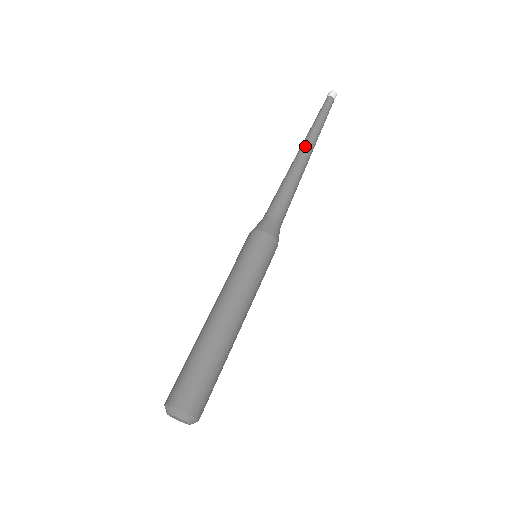
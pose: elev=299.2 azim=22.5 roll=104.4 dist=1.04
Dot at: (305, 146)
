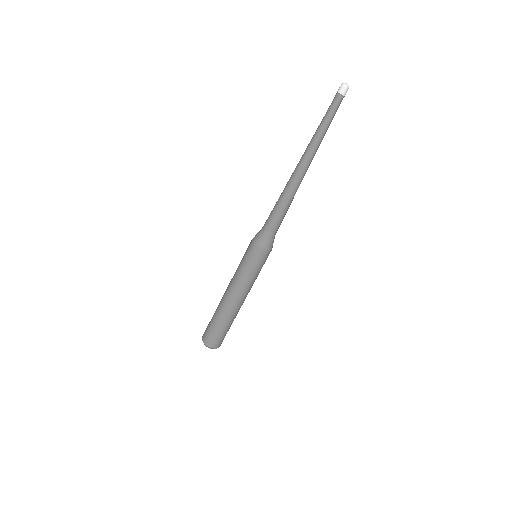
Dot at: (303, 161)
